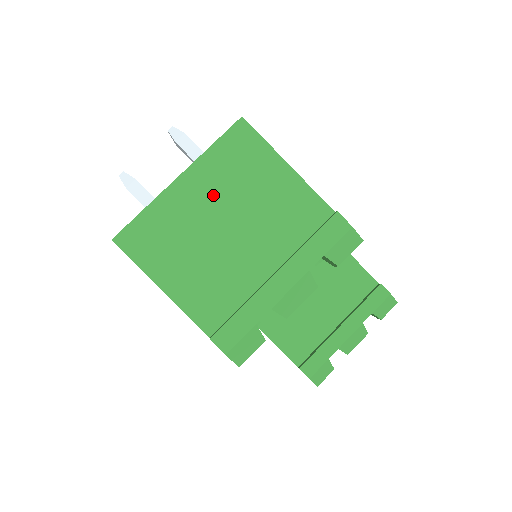
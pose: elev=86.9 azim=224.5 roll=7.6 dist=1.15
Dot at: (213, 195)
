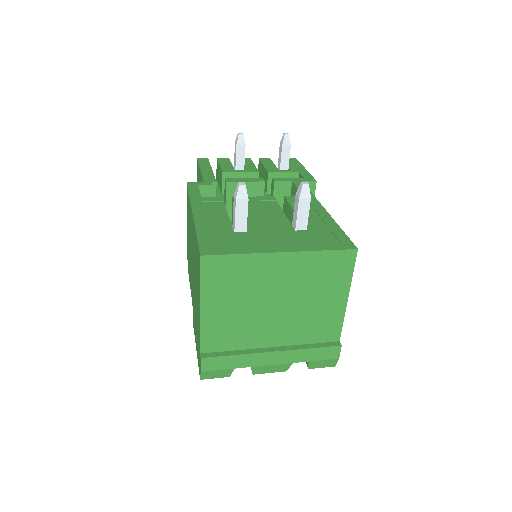
Dot at: (289, 280)
